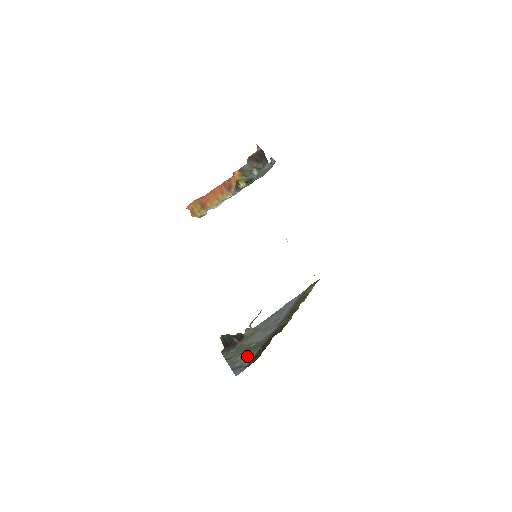
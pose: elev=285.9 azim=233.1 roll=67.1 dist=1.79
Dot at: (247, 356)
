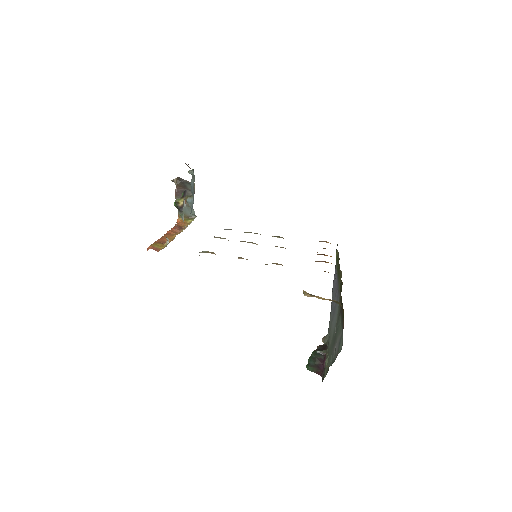
Dot at: (337, 334)
